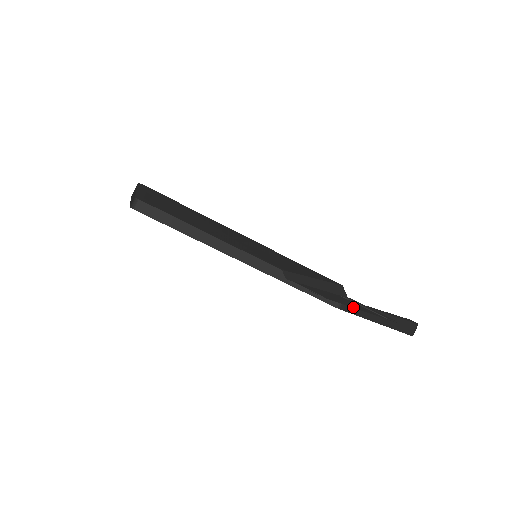
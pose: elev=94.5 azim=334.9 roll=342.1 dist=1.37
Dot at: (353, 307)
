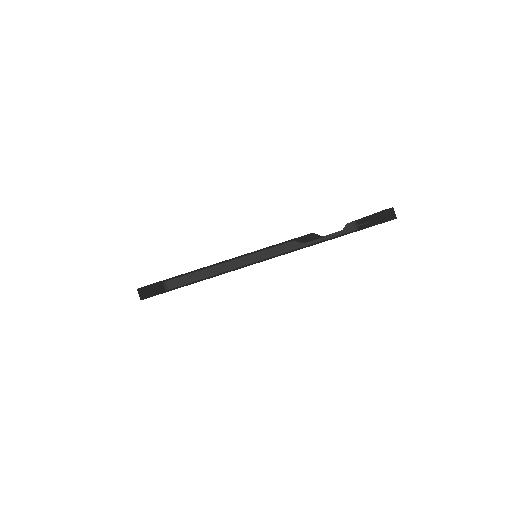
Dot at: occluded
